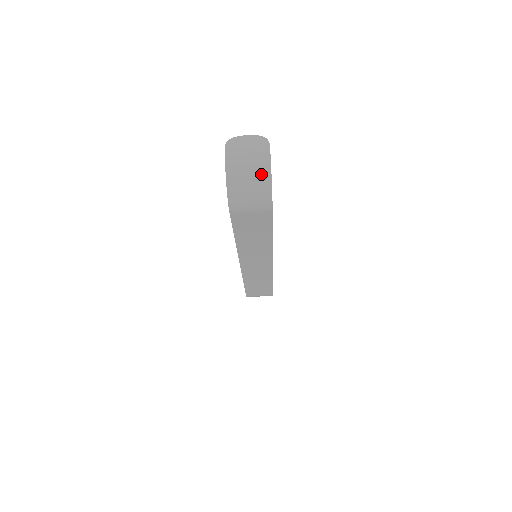
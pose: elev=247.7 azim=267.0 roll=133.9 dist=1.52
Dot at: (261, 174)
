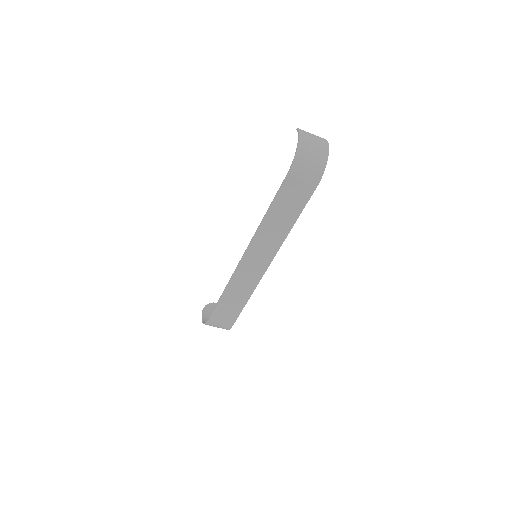
Dot at: (322, 152)
